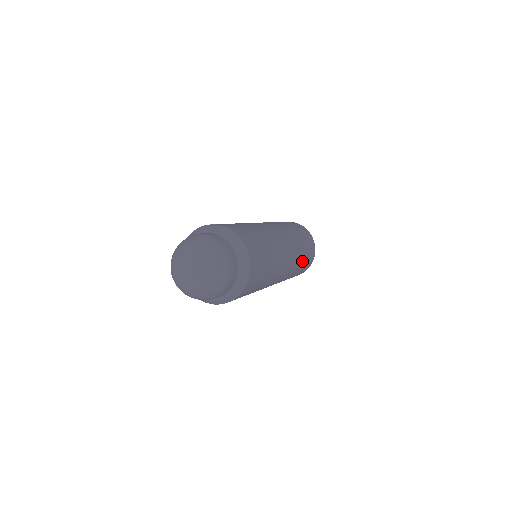
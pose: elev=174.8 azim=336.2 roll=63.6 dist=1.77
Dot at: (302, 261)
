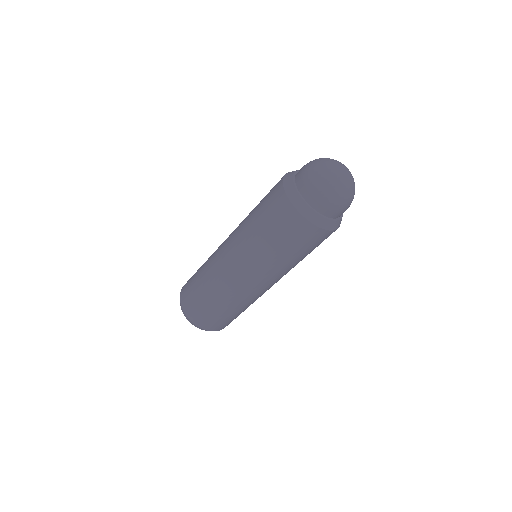
Dot at: (236, 311)
